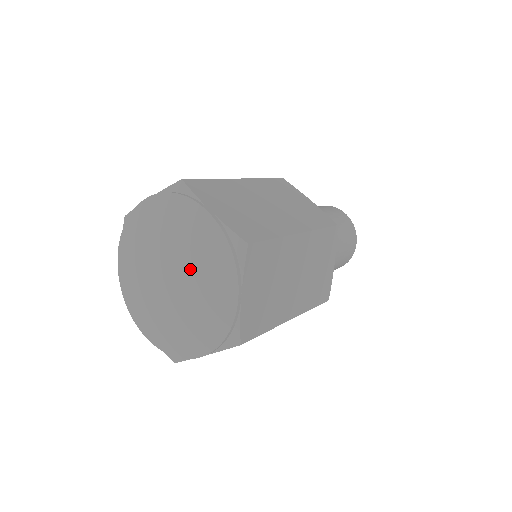
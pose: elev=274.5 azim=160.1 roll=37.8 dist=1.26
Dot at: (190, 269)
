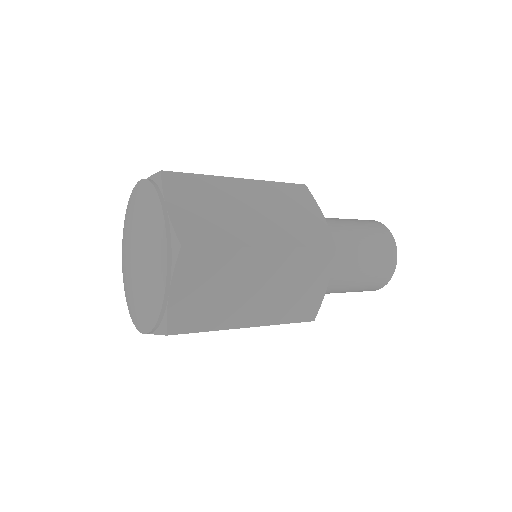
Dot at: (138, 286)
